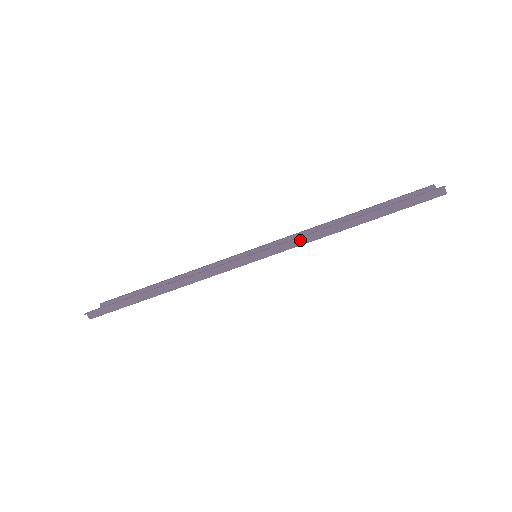
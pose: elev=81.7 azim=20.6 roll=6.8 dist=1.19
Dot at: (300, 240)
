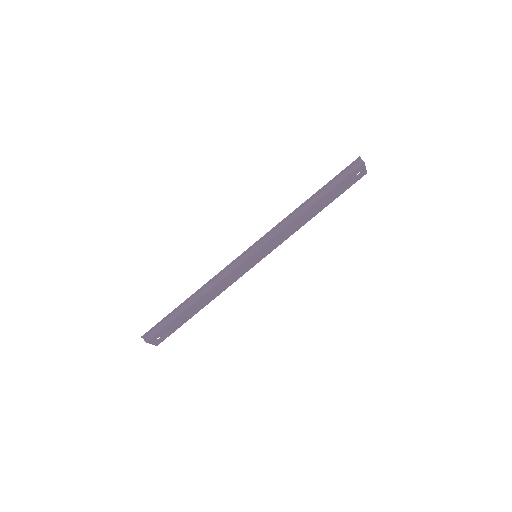
Dot at: (279, 228)
